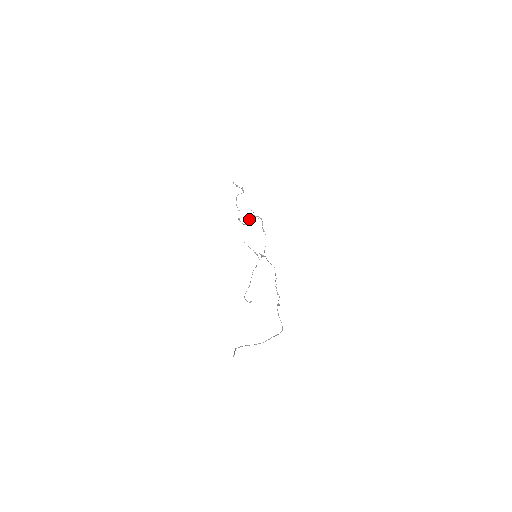
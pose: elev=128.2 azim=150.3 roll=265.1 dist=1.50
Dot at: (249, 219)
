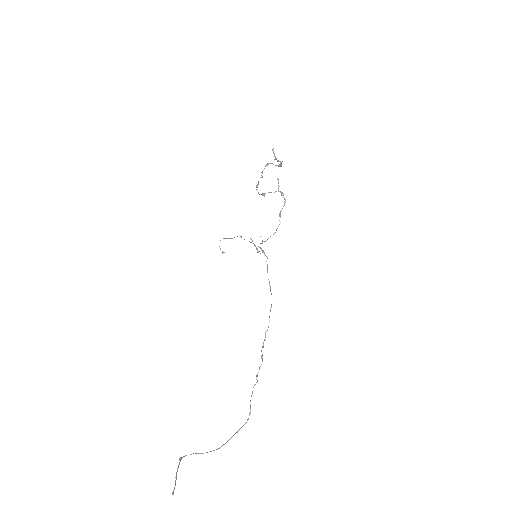
Dot at: occluded
